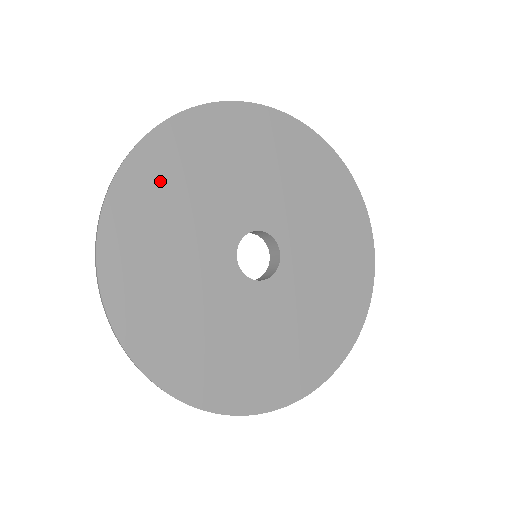
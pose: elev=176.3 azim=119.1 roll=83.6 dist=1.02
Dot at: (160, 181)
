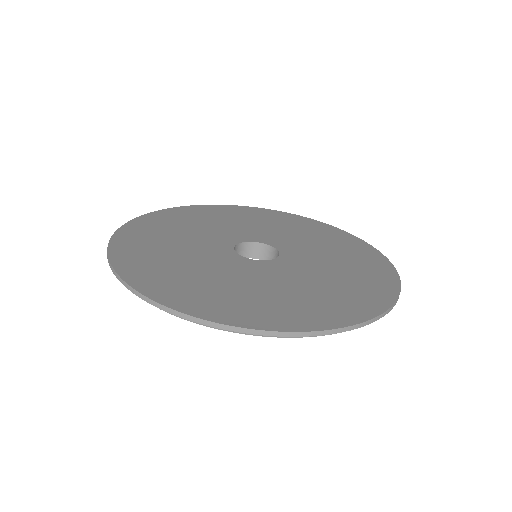
Dot at: (163, 224)
